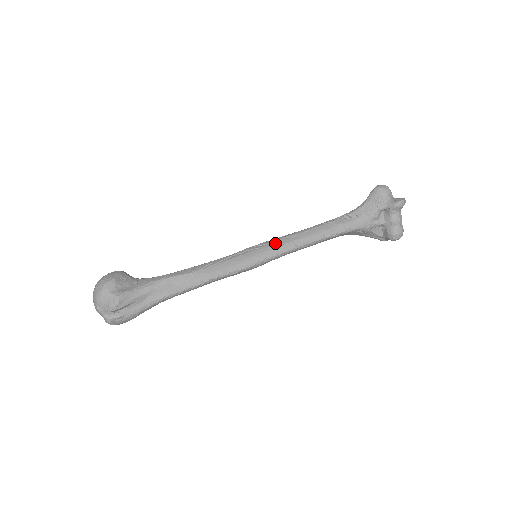
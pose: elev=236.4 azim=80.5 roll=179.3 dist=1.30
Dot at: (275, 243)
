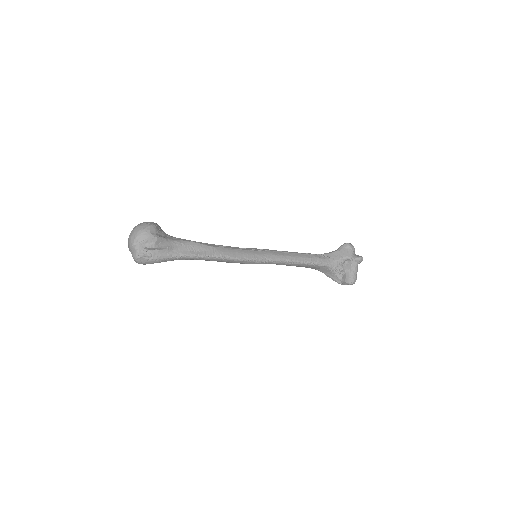
Dot at: (272, 252)
